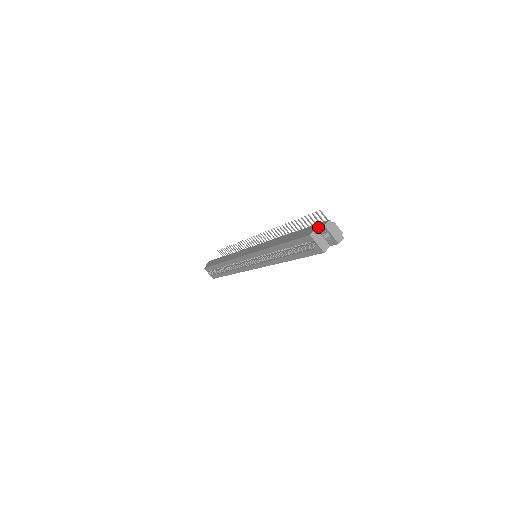
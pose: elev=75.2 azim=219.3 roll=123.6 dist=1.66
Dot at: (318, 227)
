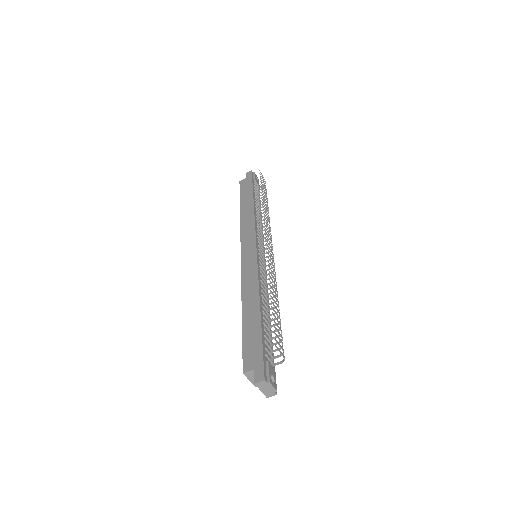
Dot at: (254, 373)
